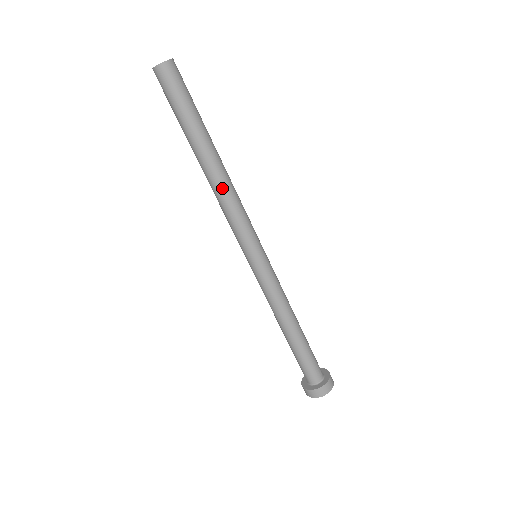
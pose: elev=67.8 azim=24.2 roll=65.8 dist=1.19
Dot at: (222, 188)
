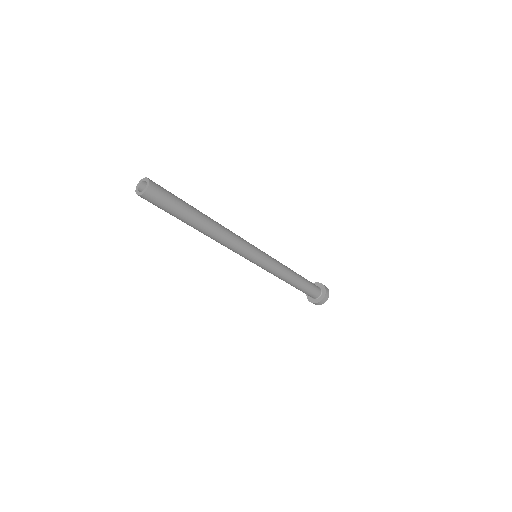
Dot at: occluded
